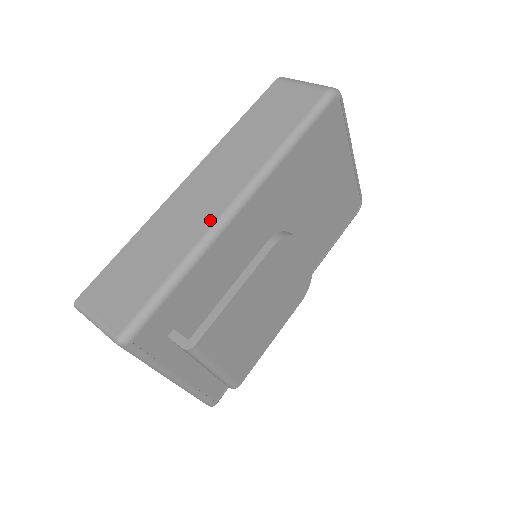
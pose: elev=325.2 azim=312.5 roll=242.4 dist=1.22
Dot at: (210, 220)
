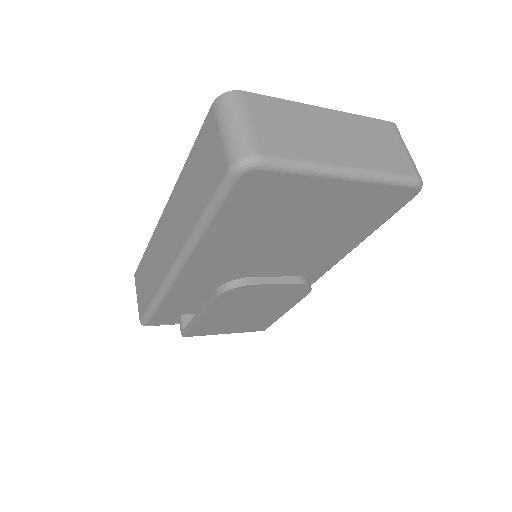
Dot at: (165, 272)
